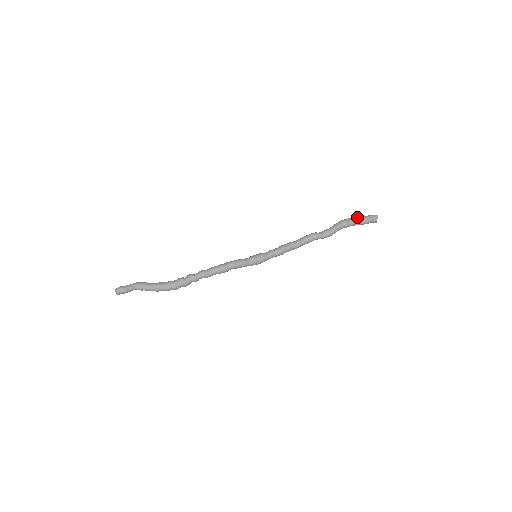
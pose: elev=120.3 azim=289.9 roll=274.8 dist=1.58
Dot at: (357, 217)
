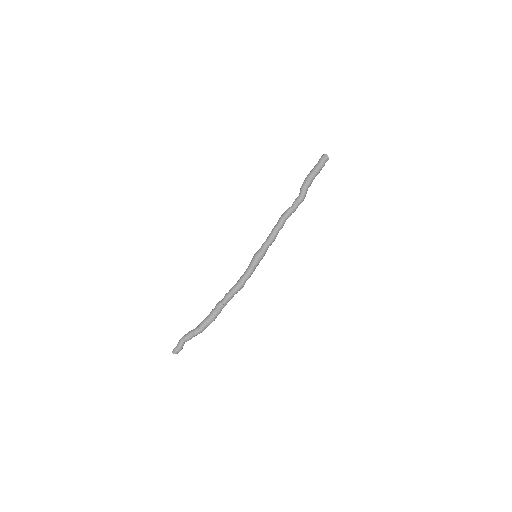
Dot at: (315, 170)
